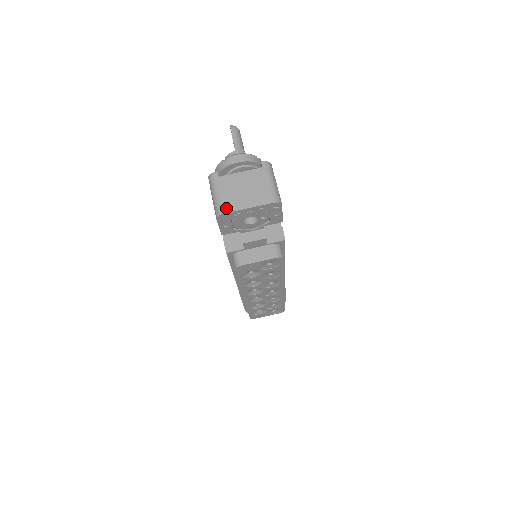
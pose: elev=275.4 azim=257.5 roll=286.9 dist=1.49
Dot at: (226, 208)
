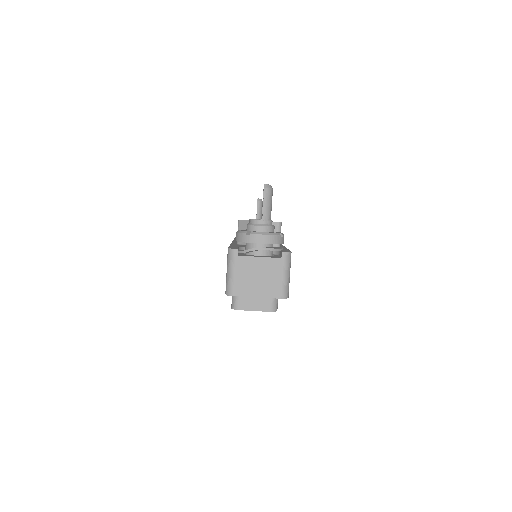
Dot at: (237, 291)
